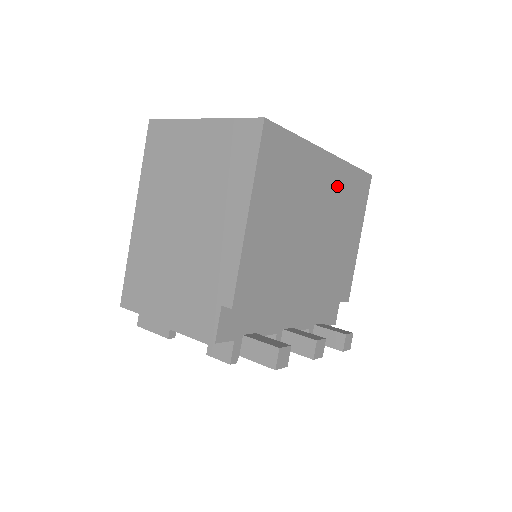
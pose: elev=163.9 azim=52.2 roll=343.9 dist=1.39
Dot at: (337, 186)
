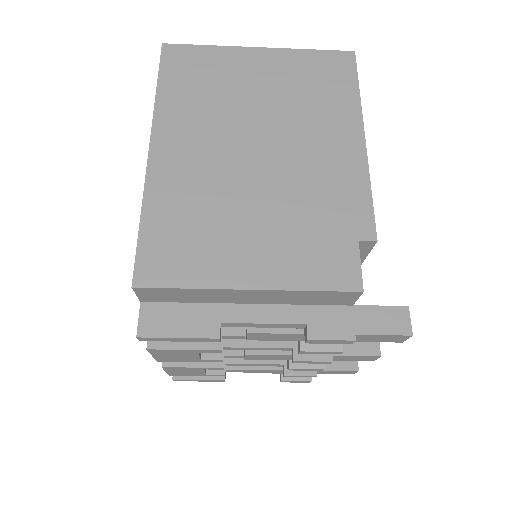
Dot at: occluded
